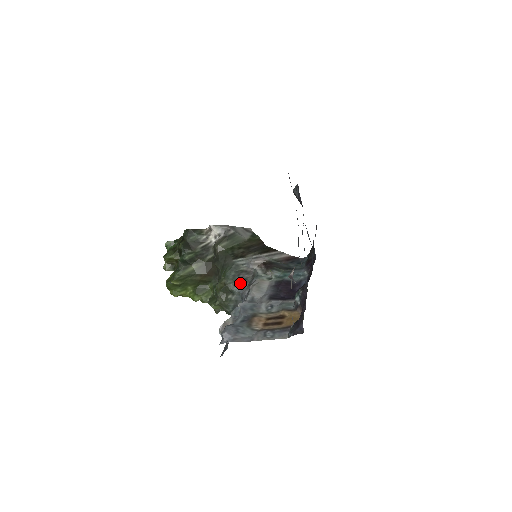
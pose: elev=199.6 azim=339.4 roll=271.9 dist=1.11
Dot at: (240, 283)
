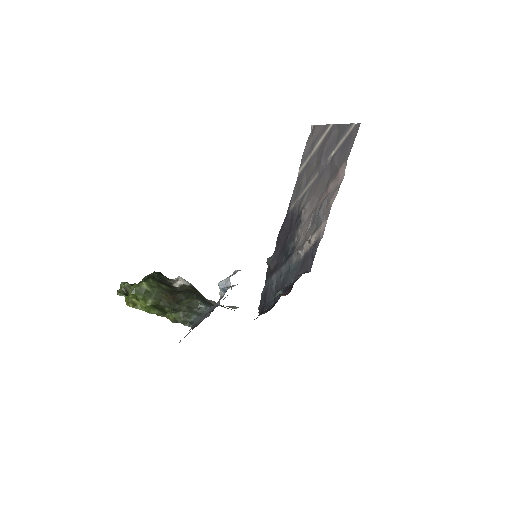
Dot at: (207, 304)
